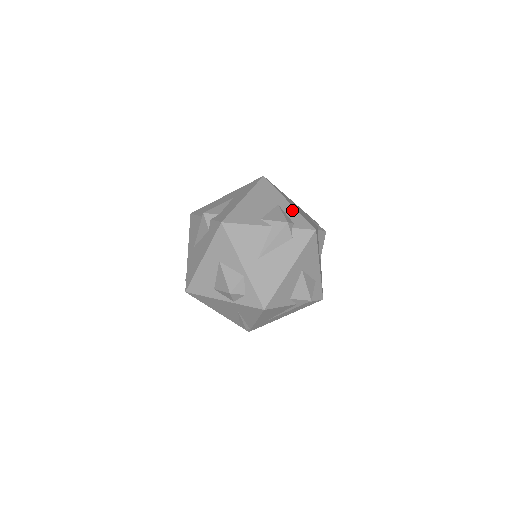
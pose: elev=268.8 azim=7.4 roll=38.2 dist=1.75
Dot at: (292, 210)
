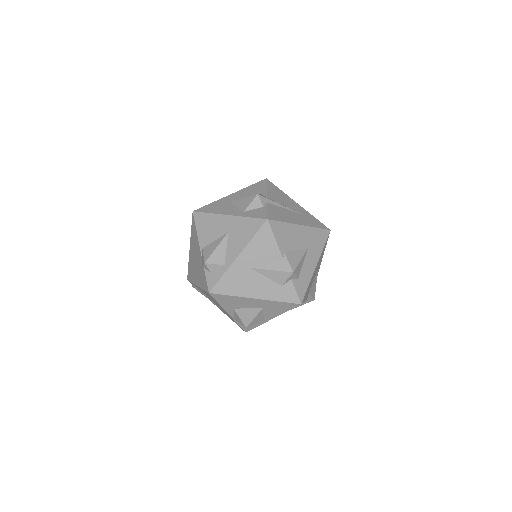
Dot at: occluded
